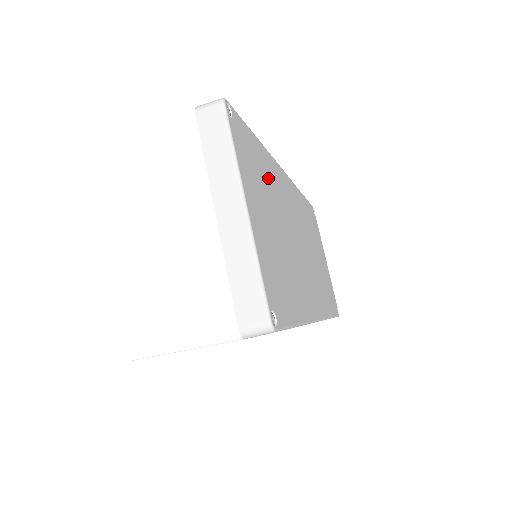
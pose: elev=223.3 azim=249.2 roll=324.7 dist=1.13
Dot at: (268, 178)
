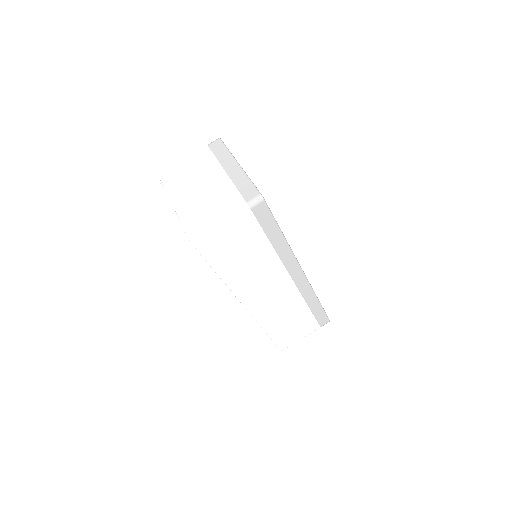
Dot at: occluded
